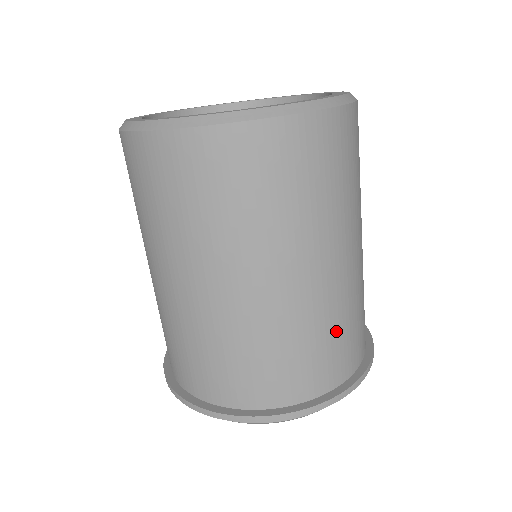
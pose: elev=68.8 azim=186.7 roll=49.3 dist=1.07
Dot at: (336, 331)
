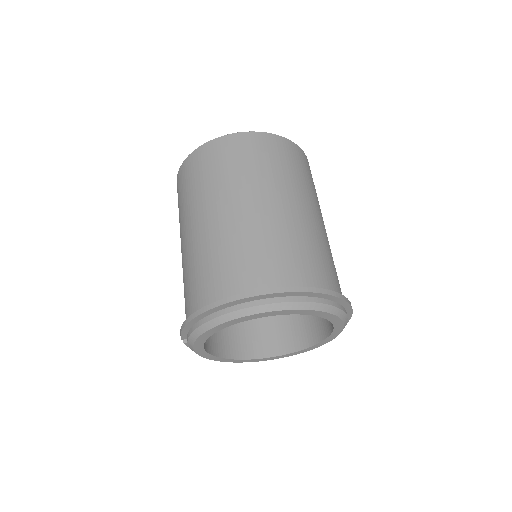
Dot at: (335, 268)
